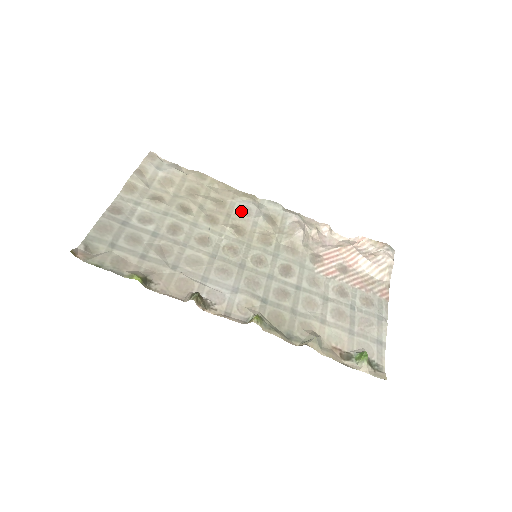
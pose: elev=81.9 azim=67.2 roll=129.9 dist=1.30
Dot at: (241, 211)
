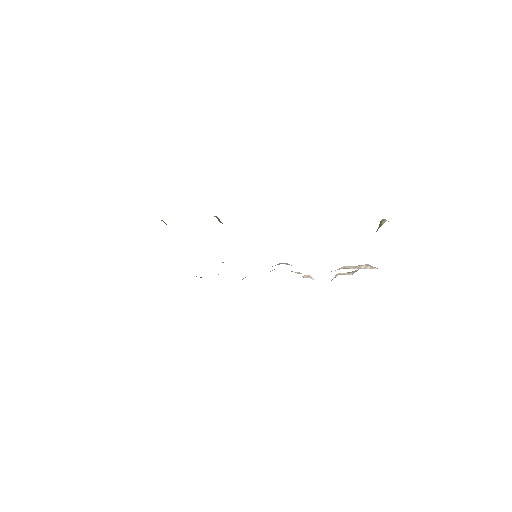
Dot at: occluded
